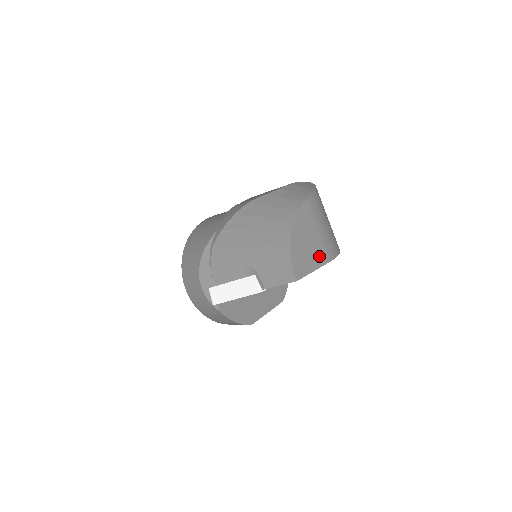
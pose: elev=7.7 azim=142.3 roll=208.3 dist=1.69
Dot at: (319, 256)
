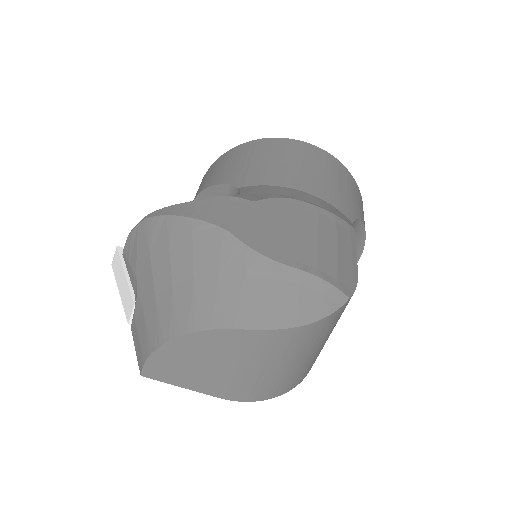
Dot at: (209, 384)
